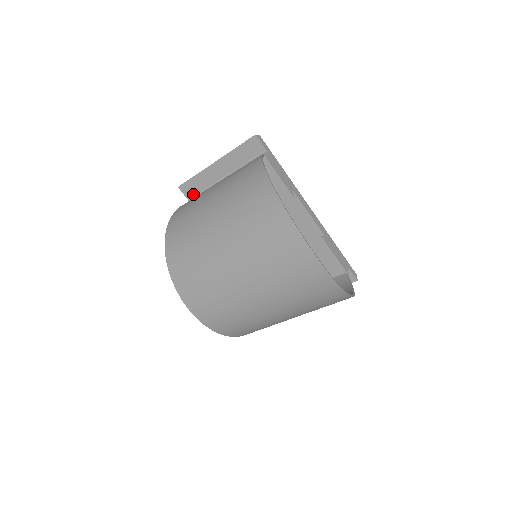
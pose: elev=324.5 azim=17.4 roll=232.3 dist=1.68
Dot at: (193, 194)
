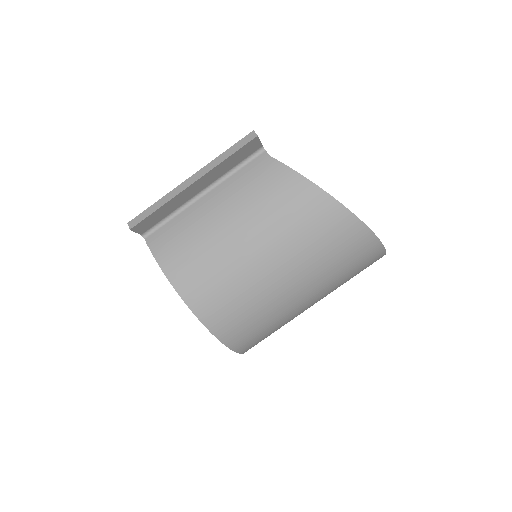
Dot at: (151, 226)
